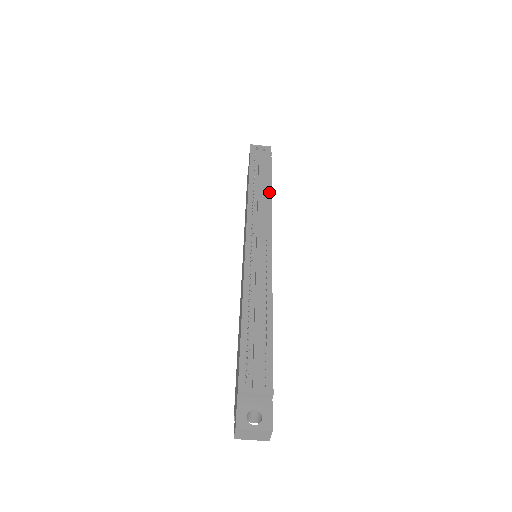
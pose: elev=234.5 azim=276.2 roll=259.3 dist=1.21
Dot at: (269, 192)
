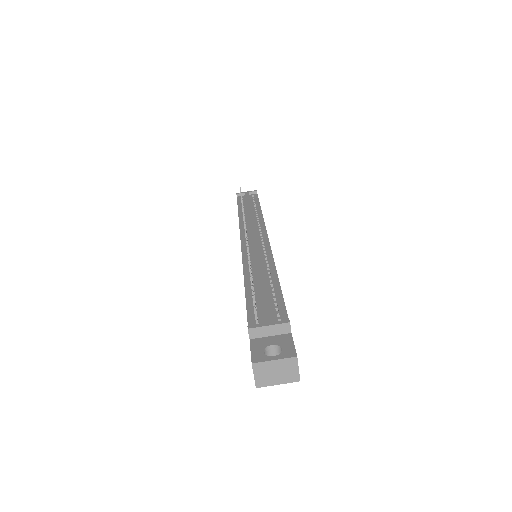
Dot at: (259, 211)
